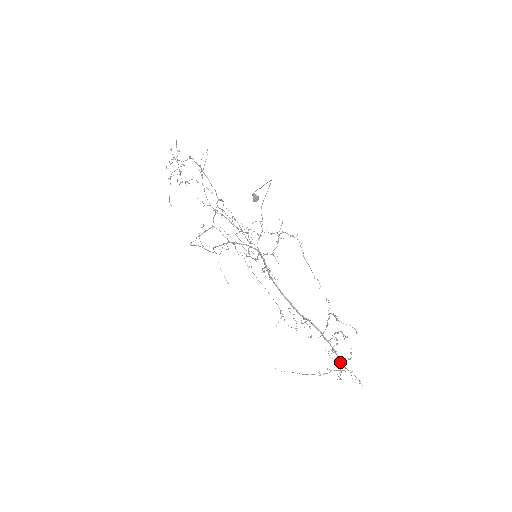
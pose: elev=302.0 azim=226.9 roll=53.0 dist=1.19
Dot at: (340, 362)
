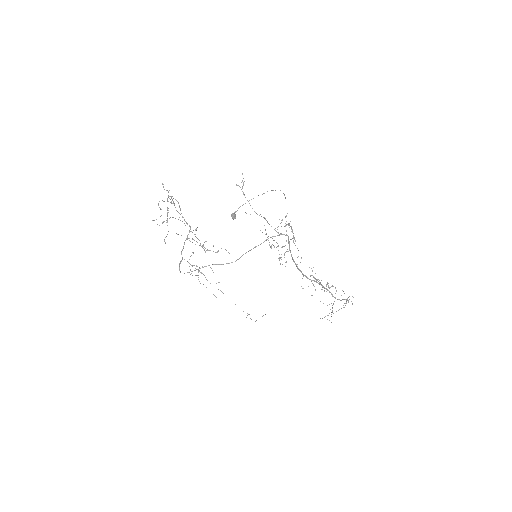
Dot at: occluded
